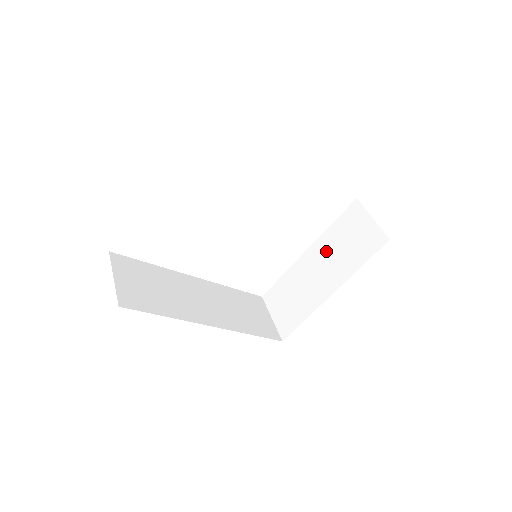
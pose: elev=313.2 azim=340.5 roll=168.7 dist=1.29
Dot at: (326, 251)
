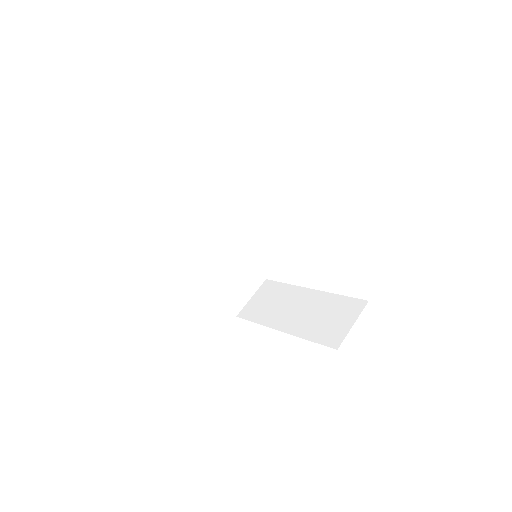
Dot at: (315, 305)
